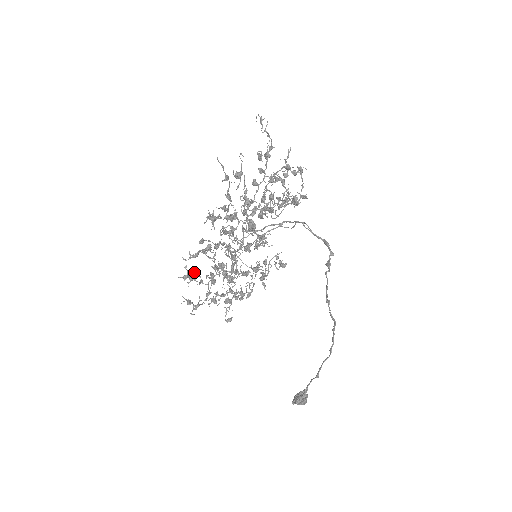
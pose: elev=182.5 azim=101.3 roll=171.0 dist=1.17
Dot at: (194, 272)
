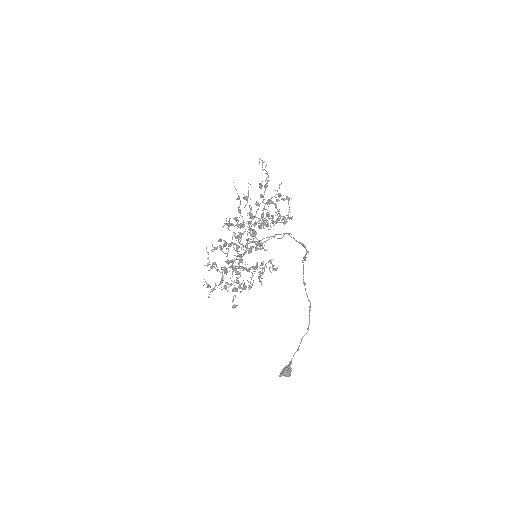
Dot at: (213, 263)
